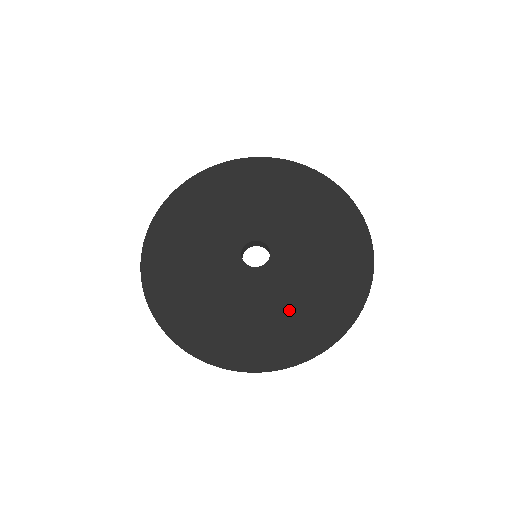
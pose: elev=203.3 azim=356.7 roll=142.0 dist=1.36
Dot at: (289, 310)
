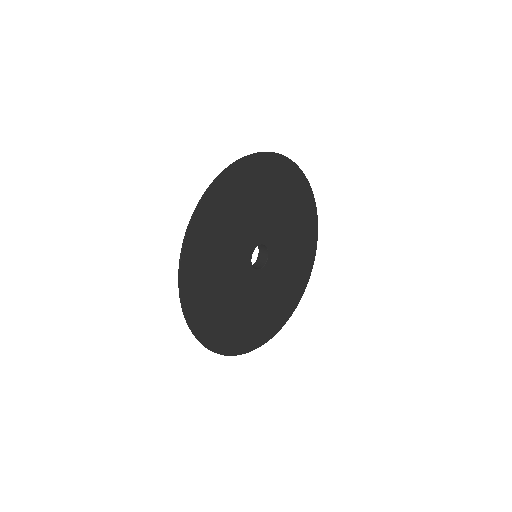
Dot at: (288, 276)
